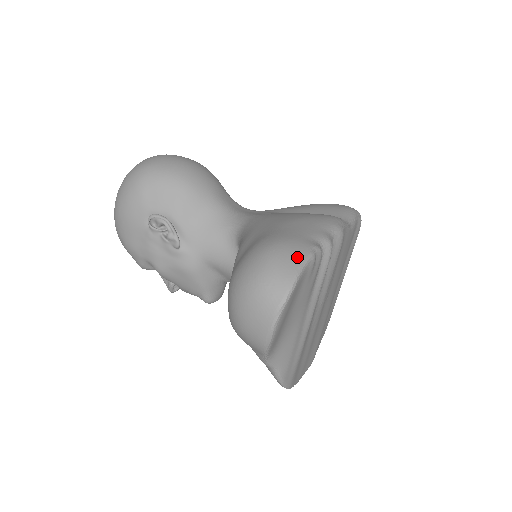
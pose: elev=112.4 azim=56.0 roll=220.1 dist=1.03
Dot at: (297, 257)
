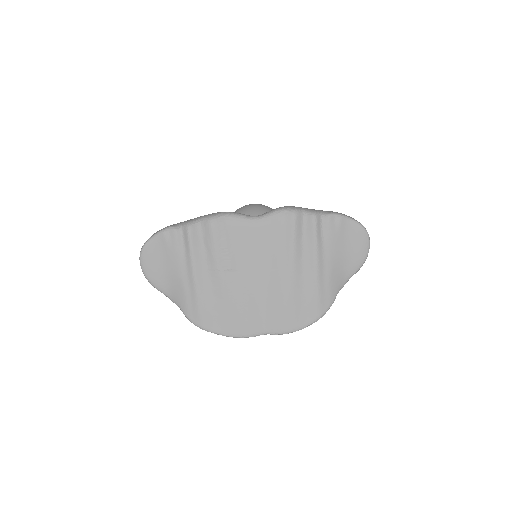
Dot at: (157, 232)
